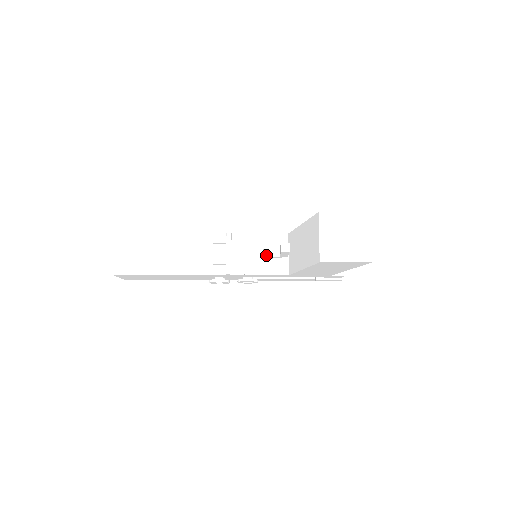
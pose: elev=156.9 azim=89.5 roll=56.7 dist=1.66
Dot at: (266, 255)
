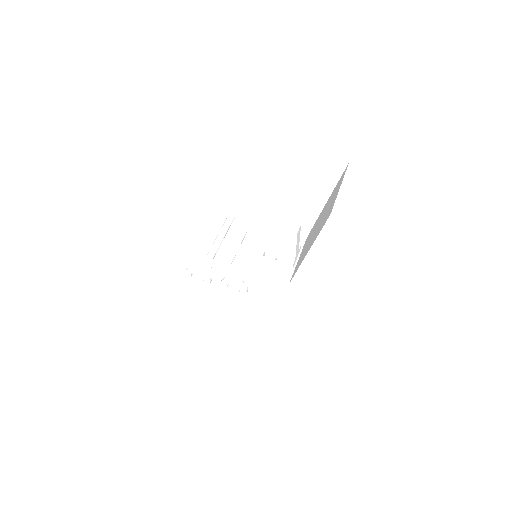
Dot at: (267, 247)
